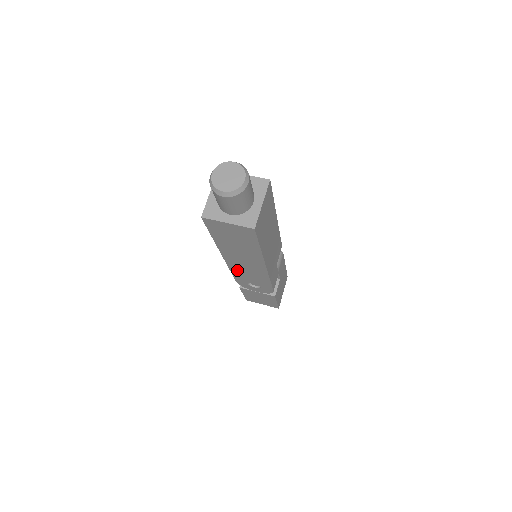
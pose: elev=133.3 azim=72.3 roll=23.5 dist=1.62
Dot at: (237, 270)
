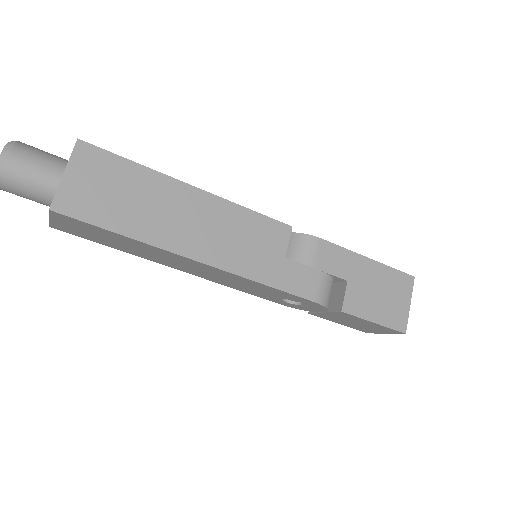
Dot at: (231, 285)
